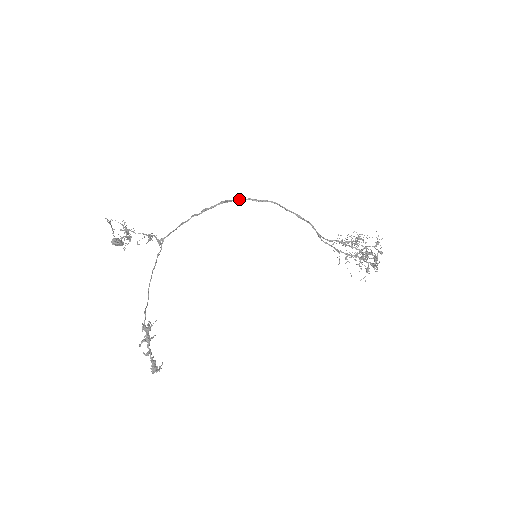
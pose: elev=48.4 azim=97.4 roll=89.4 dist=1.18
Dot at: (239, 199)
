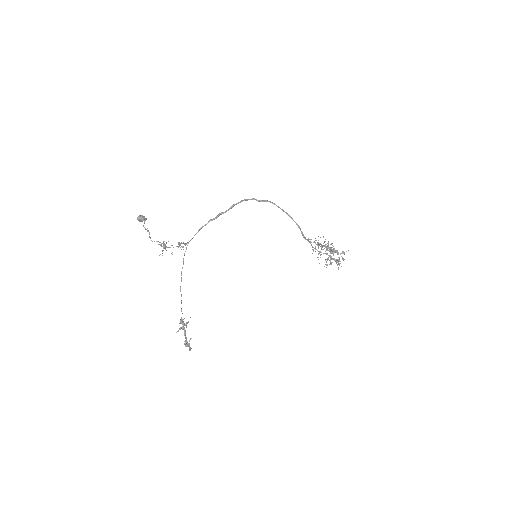
Dot at: (246, 200)
